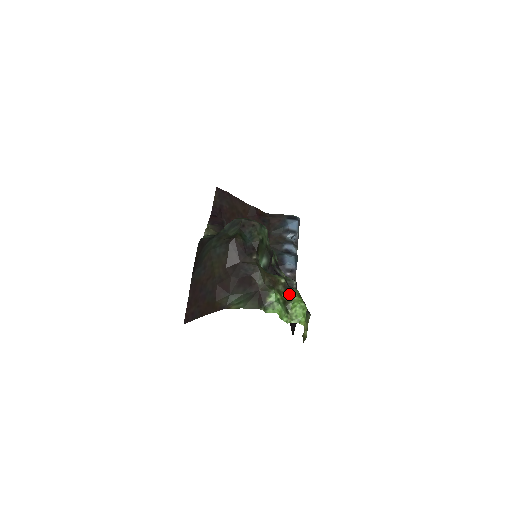
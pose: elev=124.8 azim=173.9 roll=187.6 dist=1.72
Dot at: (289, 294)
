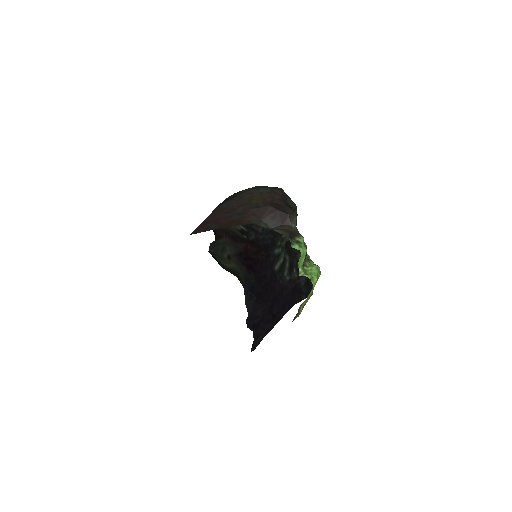
Dot at: occluded
